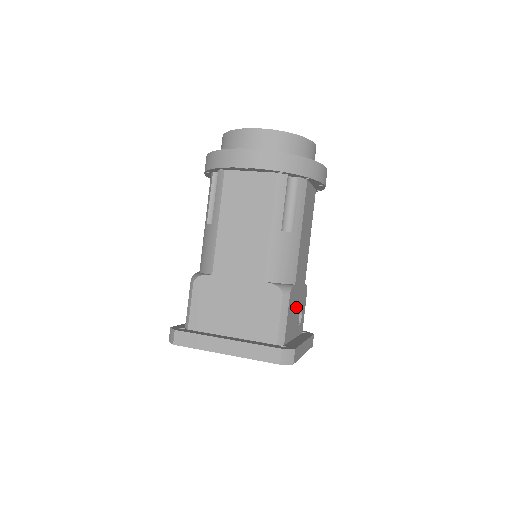
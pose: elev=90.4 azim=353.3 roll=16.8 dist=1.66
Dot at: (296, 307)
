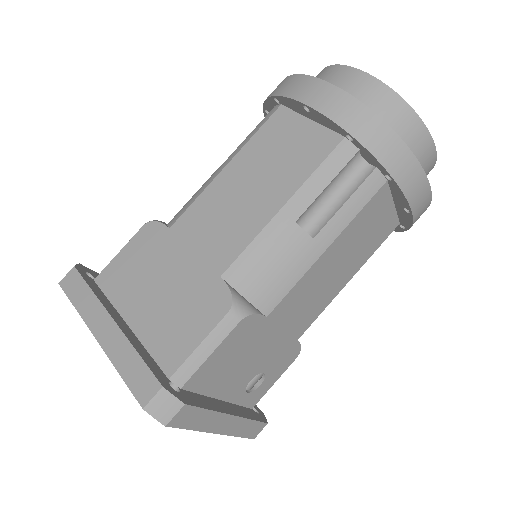
Dot at: (253, 356)
